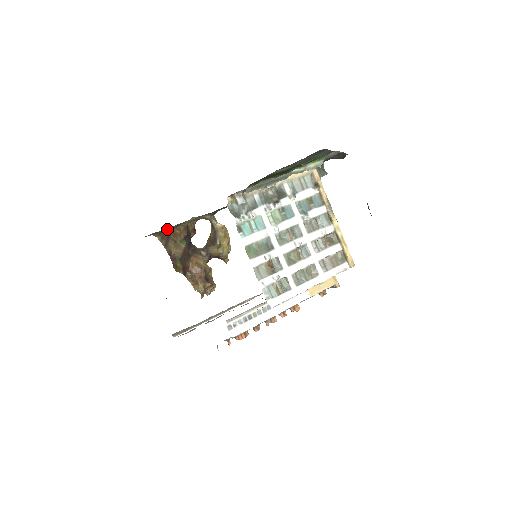
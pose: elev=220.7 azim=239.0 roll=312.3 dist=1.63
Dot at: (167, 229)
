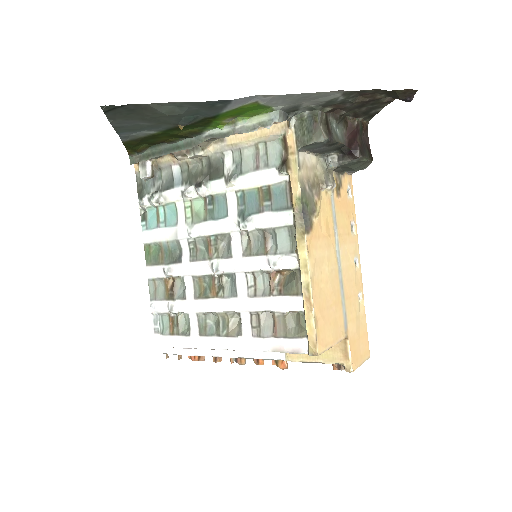
Dot at: occluded
